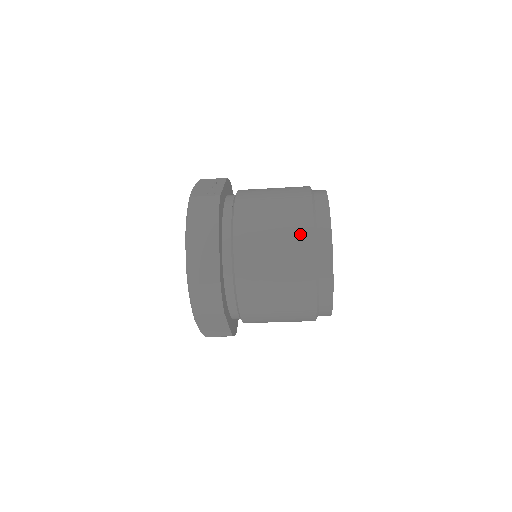
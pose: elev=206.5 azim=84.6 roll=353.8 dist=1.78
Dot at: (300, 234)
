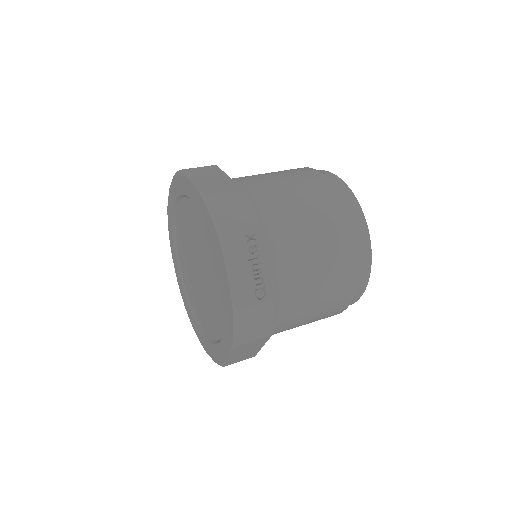
Dot at: (340, 305)
